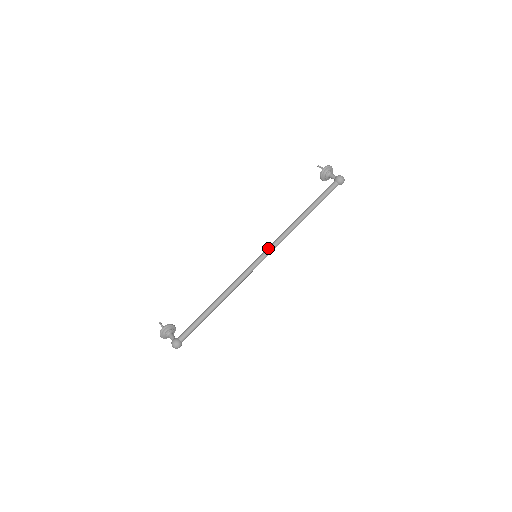
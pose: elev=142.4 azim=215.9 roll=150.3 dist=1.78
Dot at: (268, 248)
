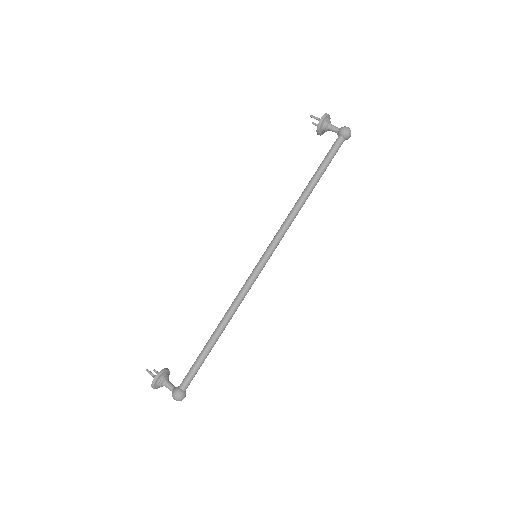
Dot at: (271, 244)
